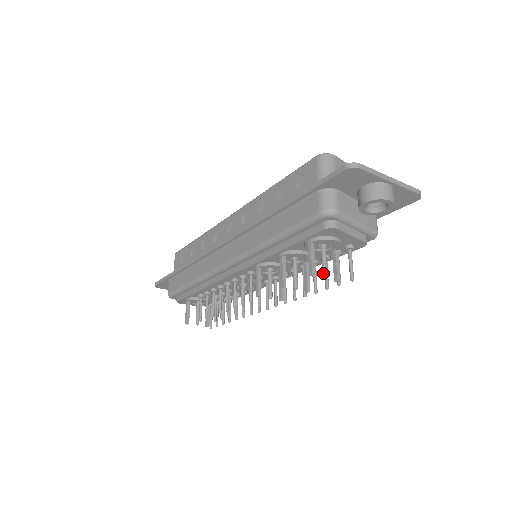
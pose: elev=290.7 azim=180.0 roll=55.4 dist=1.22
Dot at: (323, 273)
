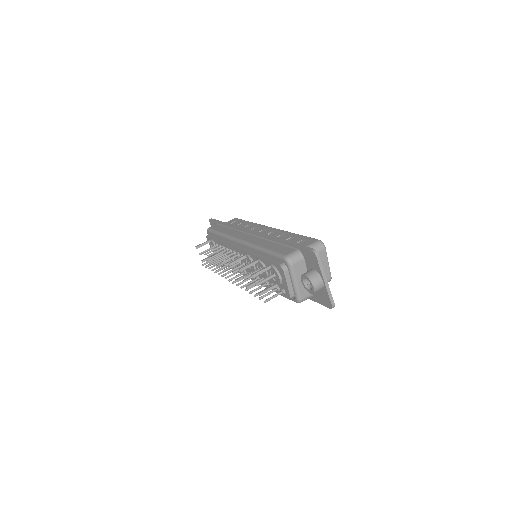
Dot at: (258, 282)
